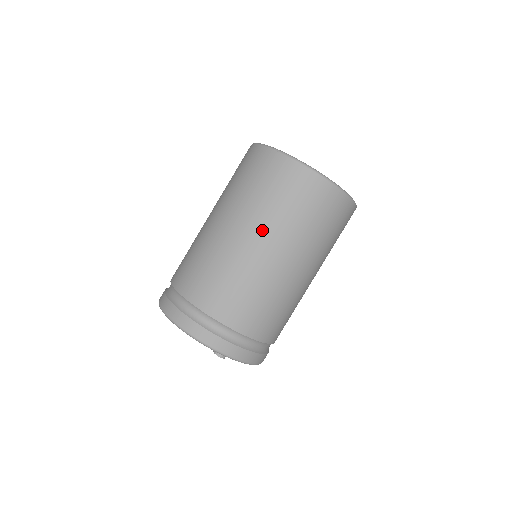
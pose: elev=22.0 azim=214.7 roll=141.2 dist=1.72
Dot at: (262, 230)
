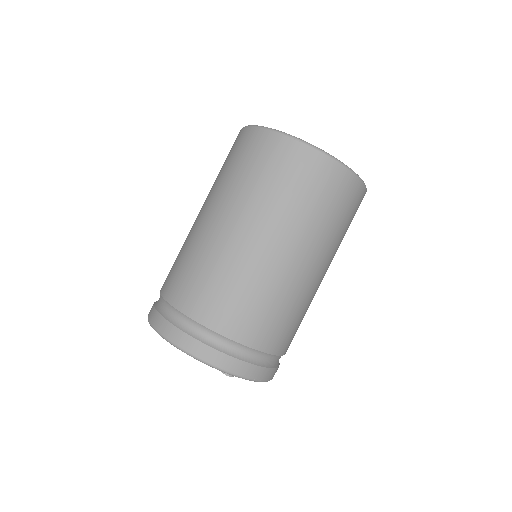
Dot at: (283, 233)
